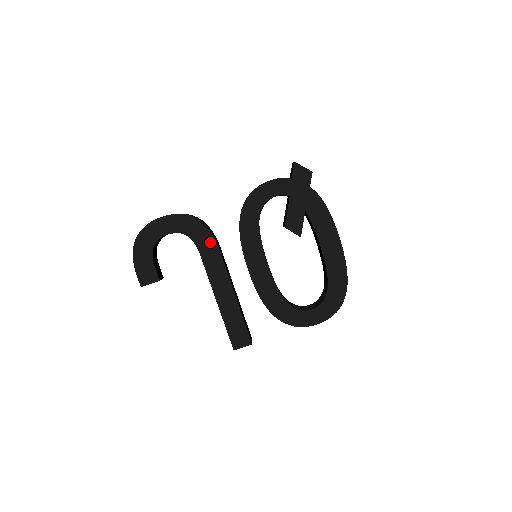
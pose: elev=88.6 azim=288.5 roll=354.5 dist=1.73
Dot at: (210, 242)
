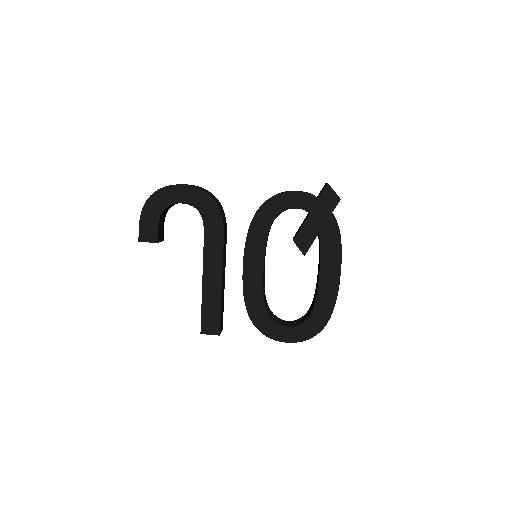
Dot at: (218, 226)
